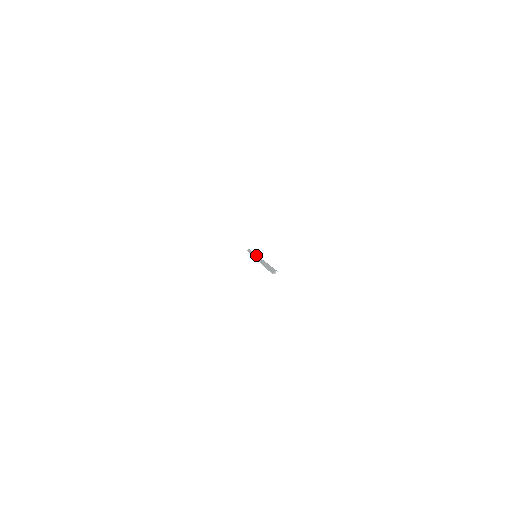
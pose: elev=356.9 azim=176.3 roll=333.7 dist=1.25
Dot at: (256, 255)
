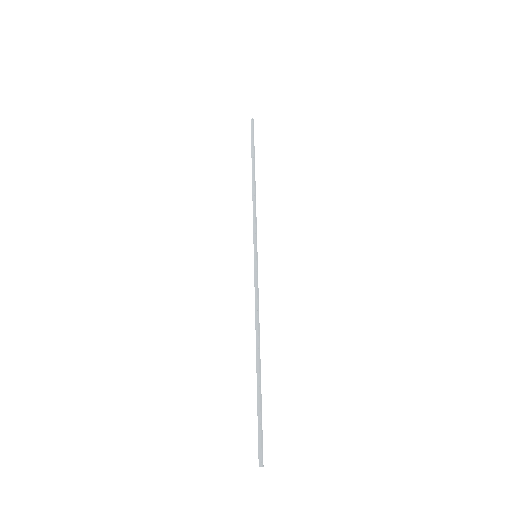
Dot at: (256, 272)
